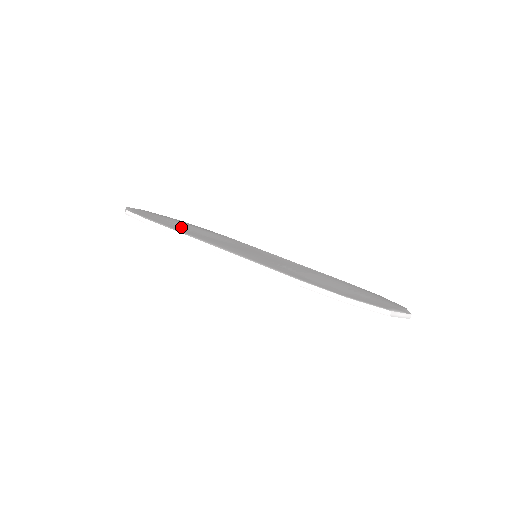
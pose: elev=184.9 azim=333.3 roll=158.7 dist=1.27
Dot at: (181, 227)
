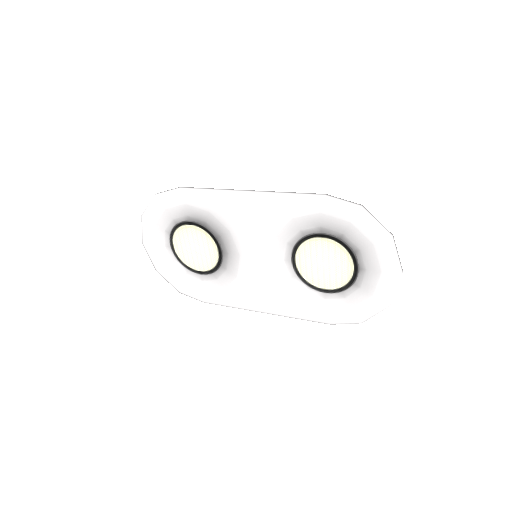
Dot at: (194, 225)
